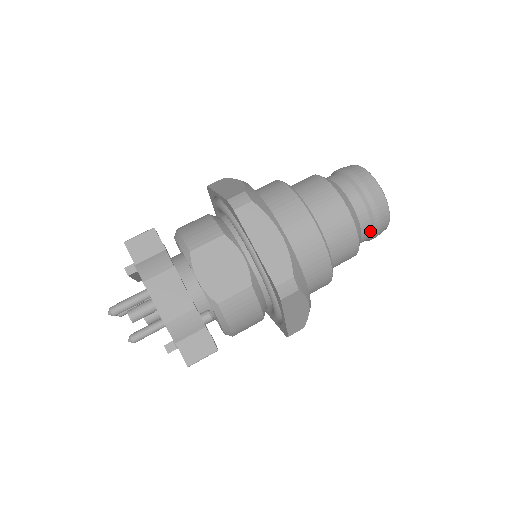
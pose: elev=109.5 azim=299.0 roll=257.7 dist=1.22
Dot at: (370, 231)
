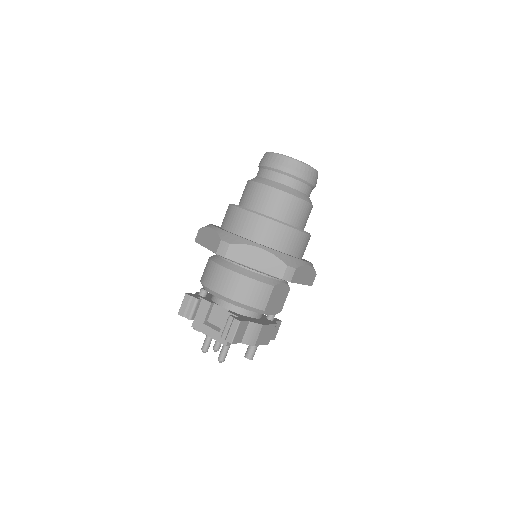
Dot at: occluded
